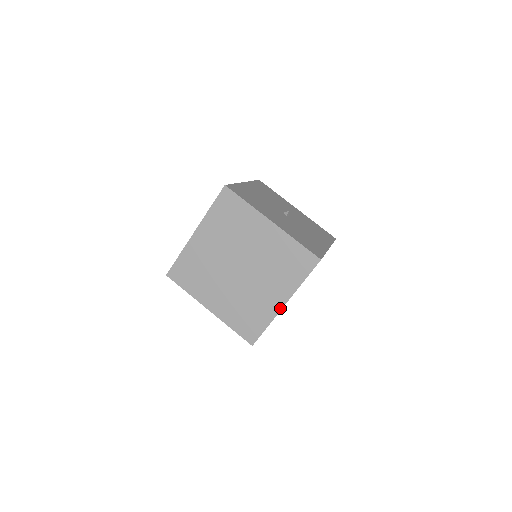
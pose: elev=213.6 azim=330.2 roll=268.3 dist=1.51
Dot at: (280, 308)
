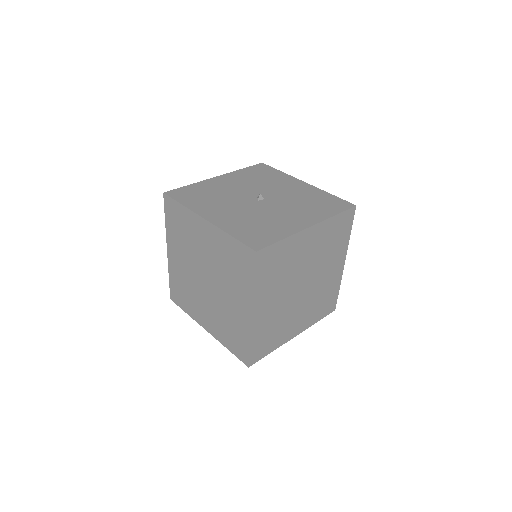
Dot at: (250, 320)
